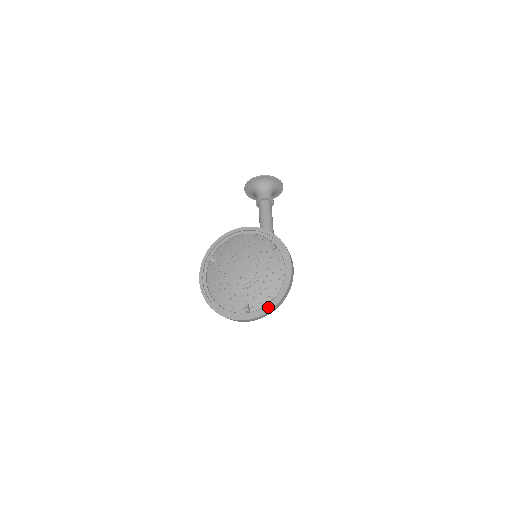
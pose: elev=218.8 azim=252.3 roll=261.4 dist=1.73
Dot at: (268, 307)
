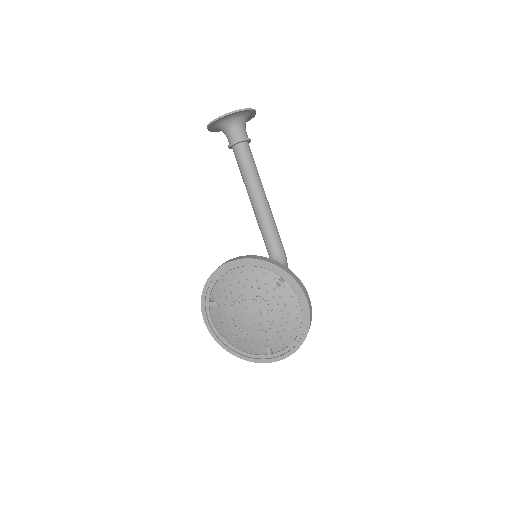
Dot at: (293, 348)
